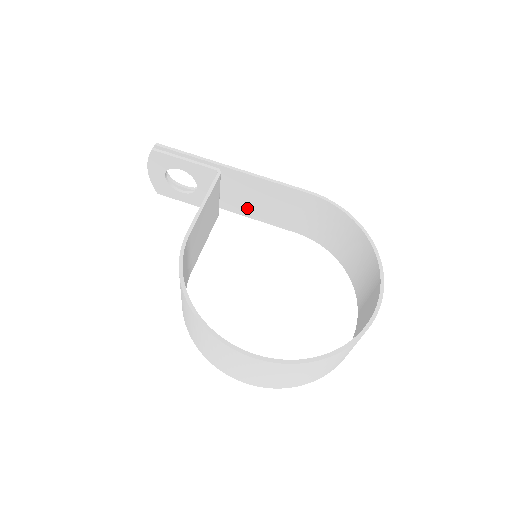
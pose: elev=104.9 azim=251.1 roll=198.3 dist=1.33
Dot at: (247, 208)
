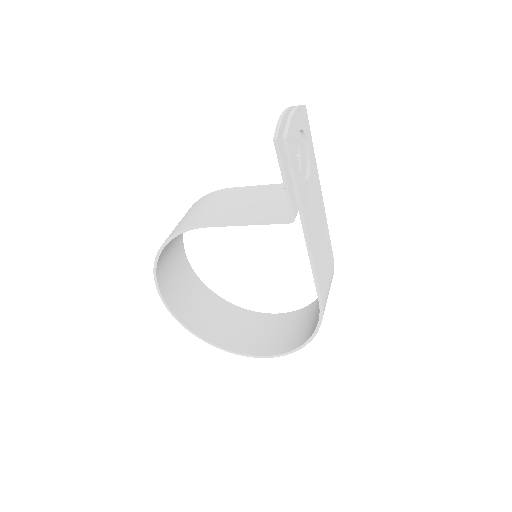
Dot at: occluded
